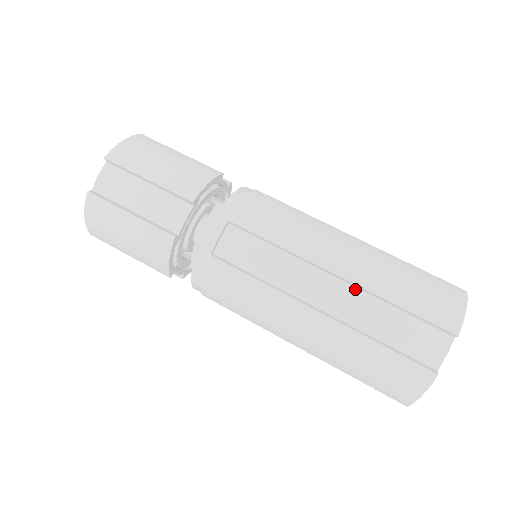
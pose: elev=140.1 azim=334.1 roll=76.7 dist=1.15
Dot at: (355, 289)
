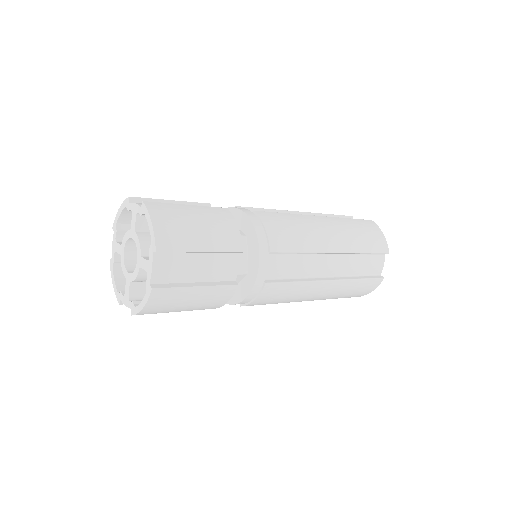
Dot at: (342, 255)
